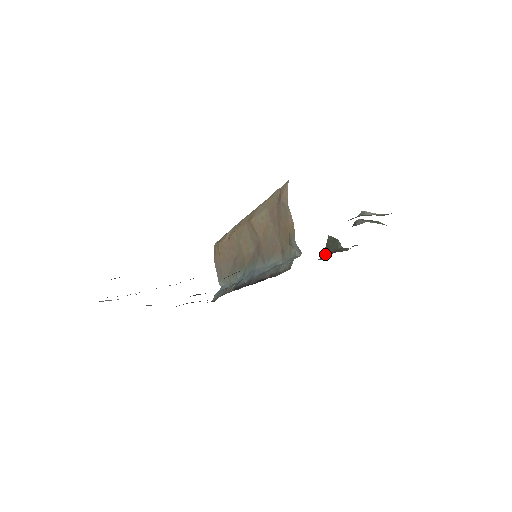
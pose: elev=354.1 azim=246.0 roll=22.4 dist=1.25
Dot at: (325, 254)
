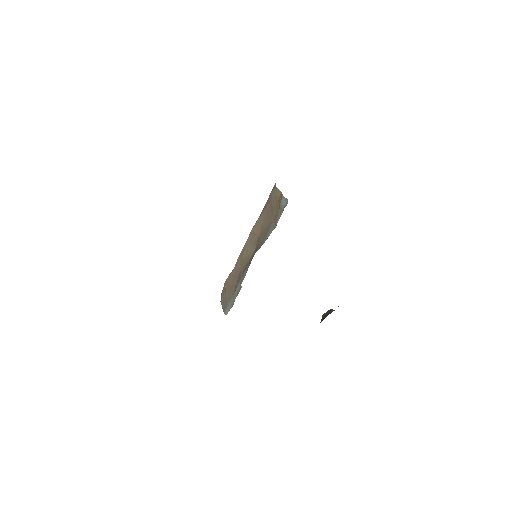
Dot at: (321, 321)
